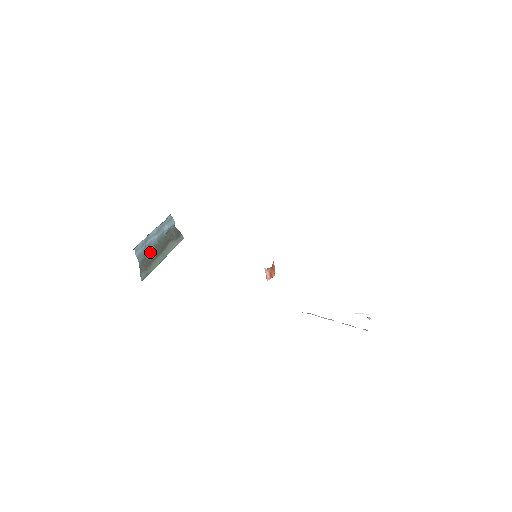
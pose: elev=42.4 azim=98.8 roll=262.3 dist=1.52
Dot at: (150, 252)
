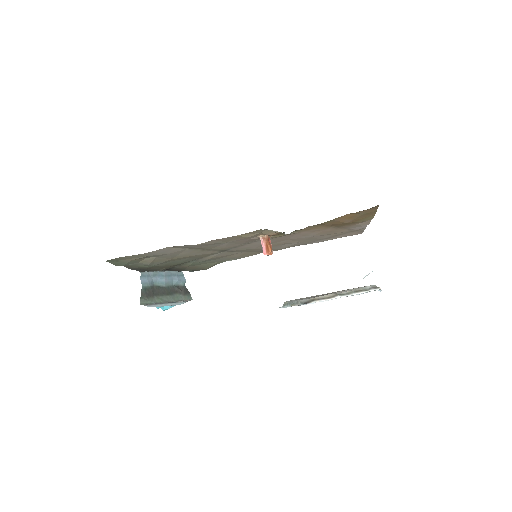
Dot at: (155, 288)
